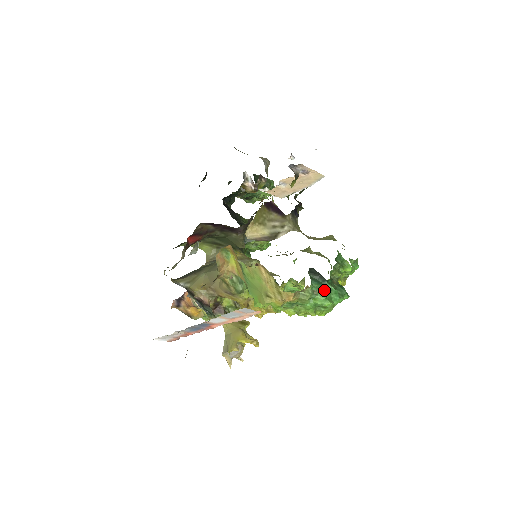
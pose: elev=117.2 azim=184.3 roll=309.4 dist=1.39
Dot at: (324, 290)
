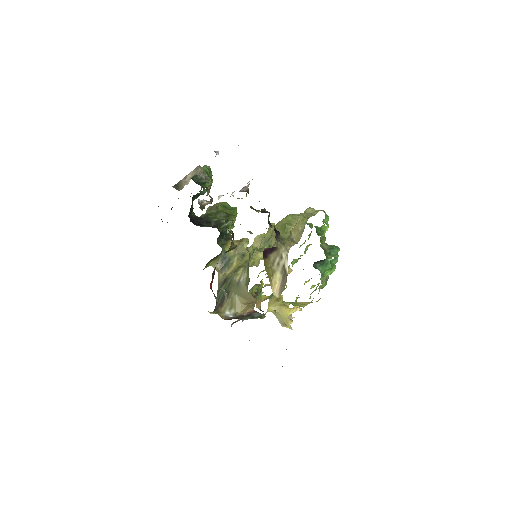
Dot at: (327, 265)
